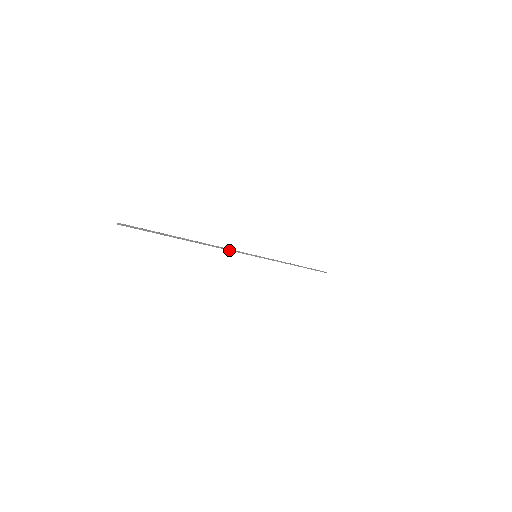
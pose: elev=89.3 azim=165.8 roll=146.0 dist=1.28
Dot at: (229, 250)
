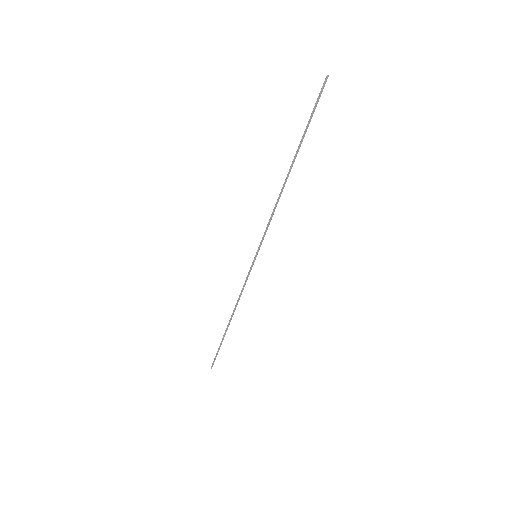
Dot at: occluded
